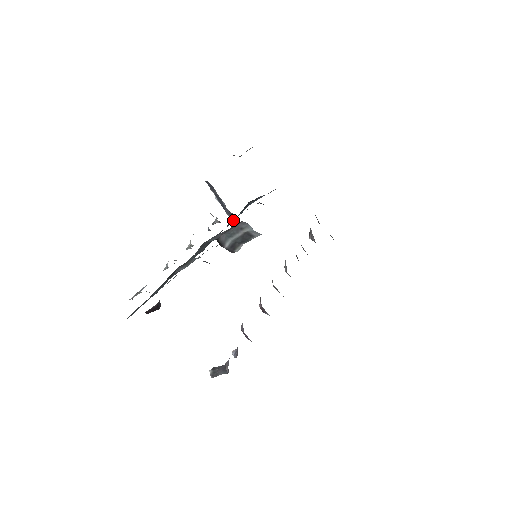
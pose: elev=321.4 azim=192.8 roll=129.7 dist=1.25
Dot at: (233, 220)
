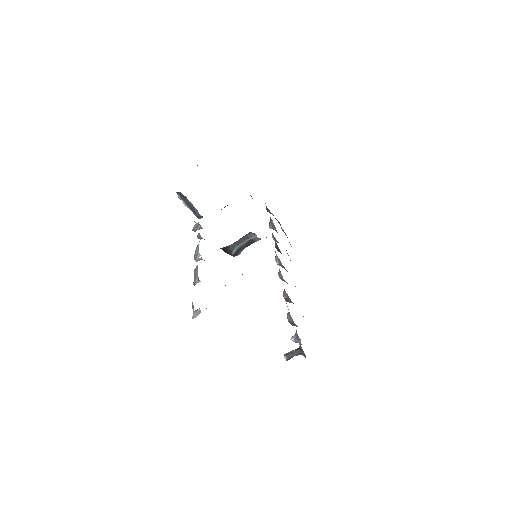
Dot at: occluded
